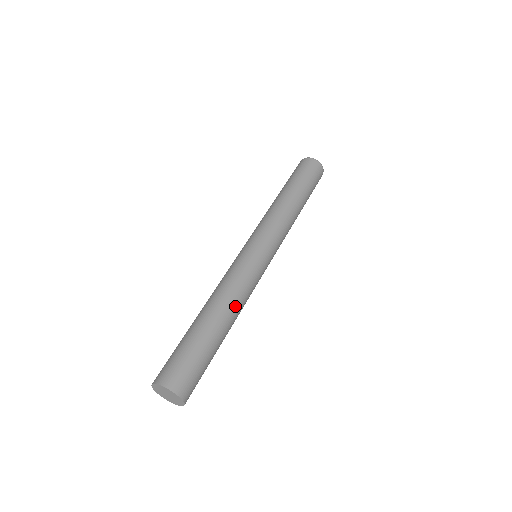
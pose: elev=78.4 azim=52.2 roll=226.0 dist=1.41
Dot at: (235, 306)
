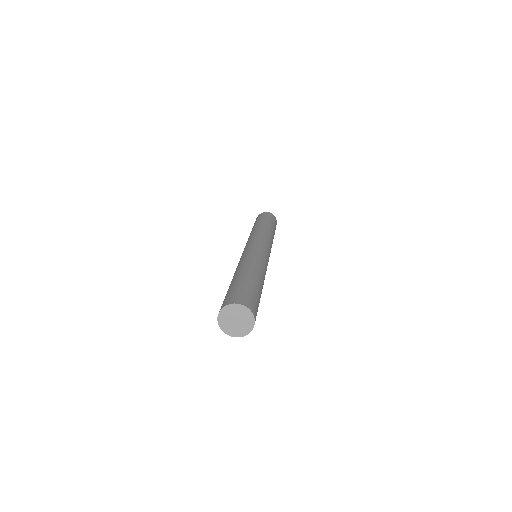
Dot at: (256, 265)
